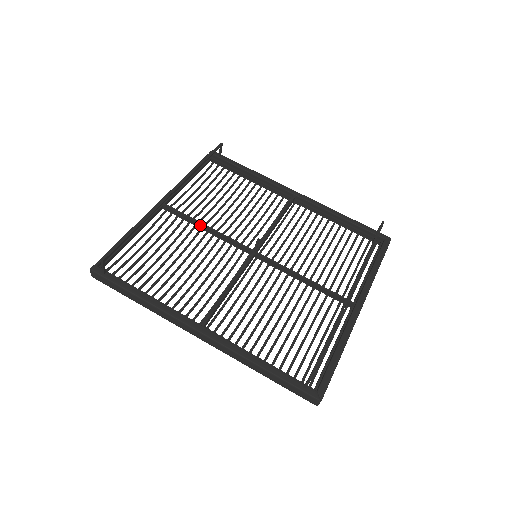
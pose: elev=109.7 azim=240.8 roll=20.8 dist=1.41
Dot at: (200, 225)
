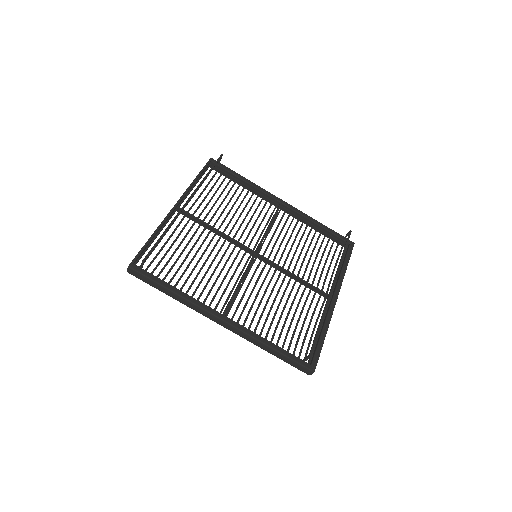
Dot at: (210, 228)
